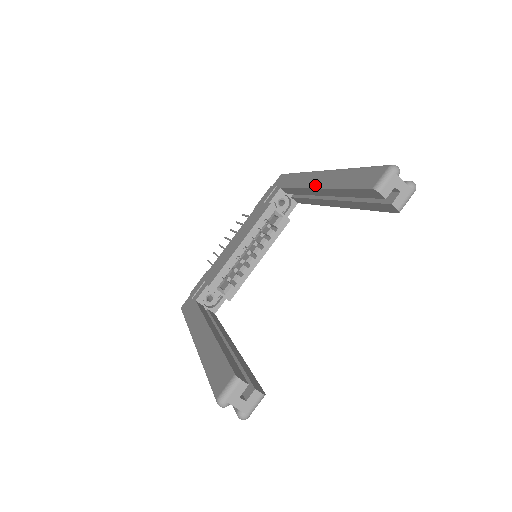
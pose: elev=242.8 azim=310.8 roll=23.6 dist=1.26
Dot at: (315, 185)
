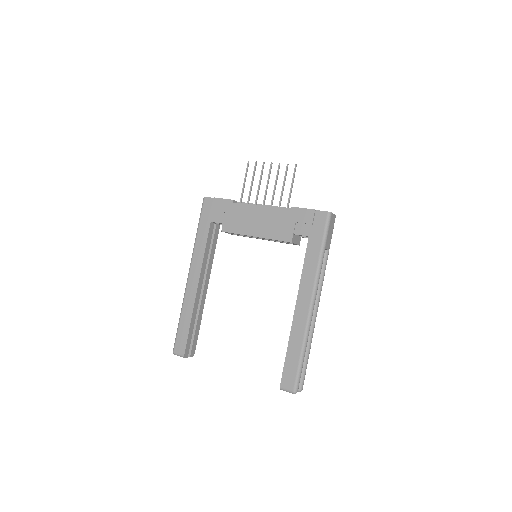
Dot at: (297, 309)
